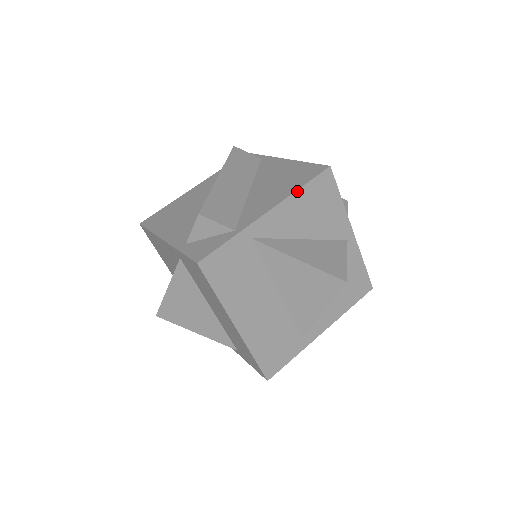
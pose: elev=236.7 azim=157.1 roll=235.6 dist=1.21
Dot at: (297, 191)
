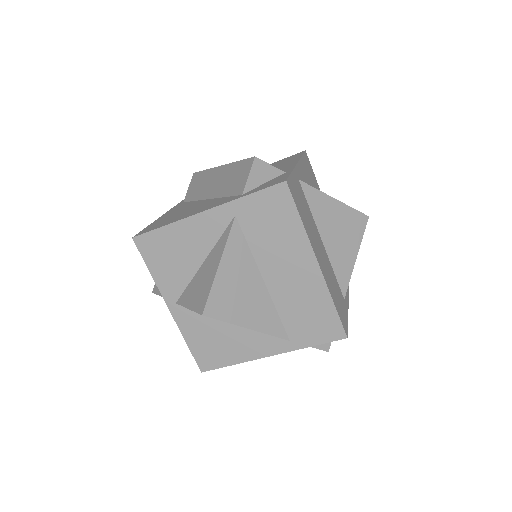
Dot at: (301, 158)
